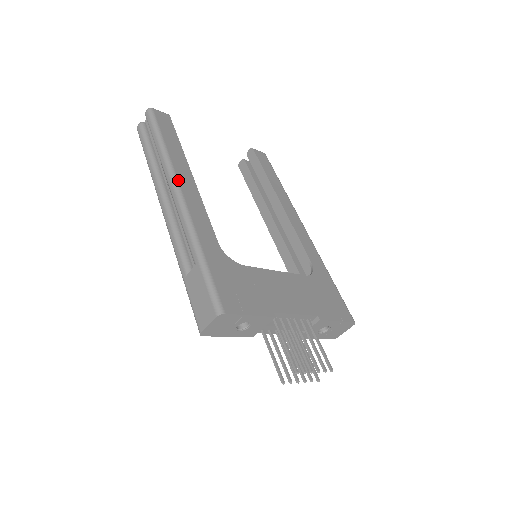
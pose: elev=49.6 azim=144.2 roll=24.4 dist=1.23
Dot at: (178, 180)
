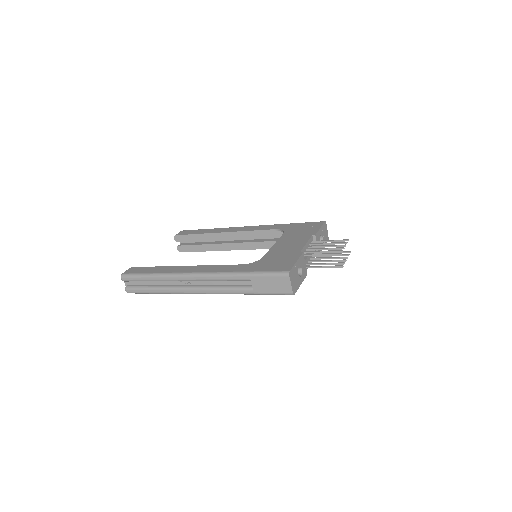
Dot at: (187, 272)
